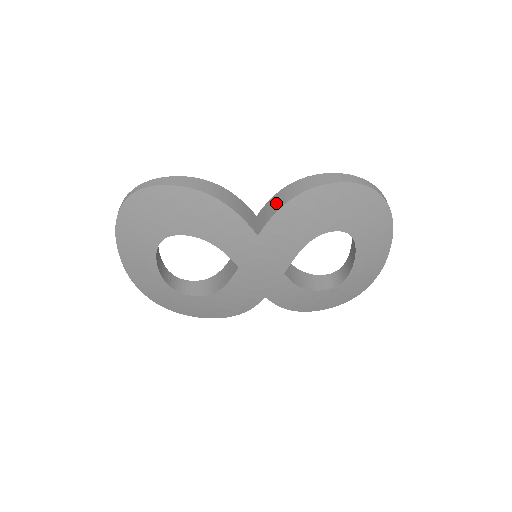
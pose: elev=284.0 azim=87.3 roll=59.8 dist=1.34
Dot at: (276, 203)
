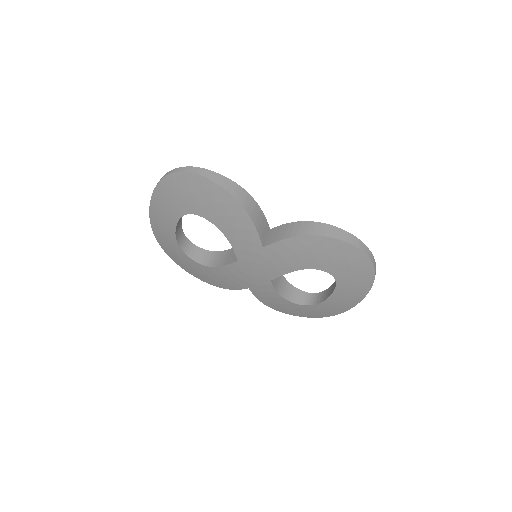
Dot at: (289, 231)
